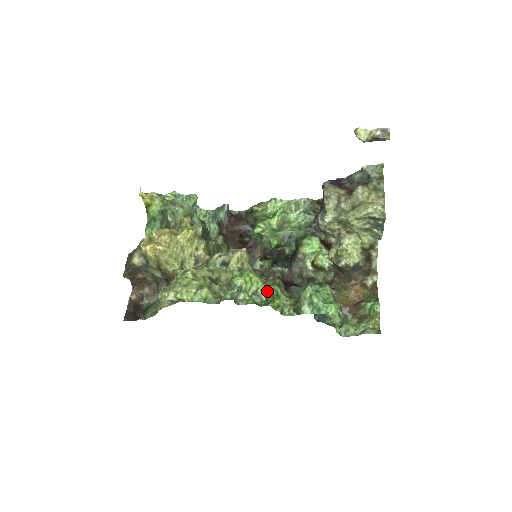
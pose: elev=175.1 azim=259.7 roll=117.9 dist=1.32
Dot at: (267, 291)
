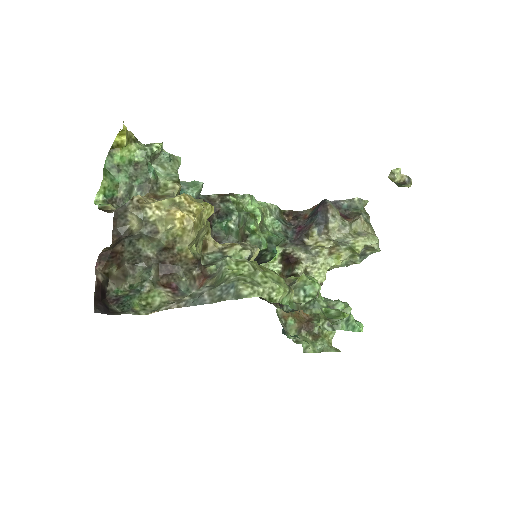
Dot at: occluded
